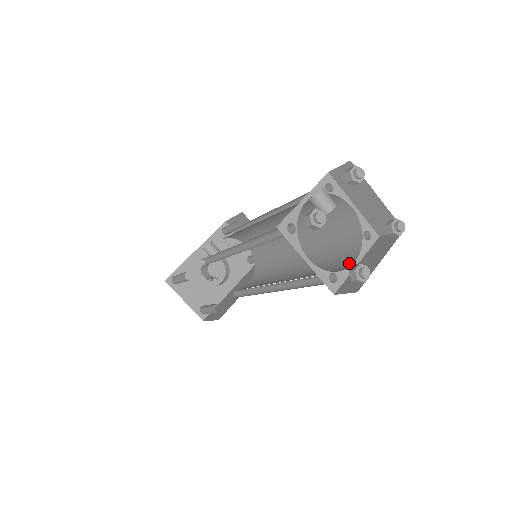
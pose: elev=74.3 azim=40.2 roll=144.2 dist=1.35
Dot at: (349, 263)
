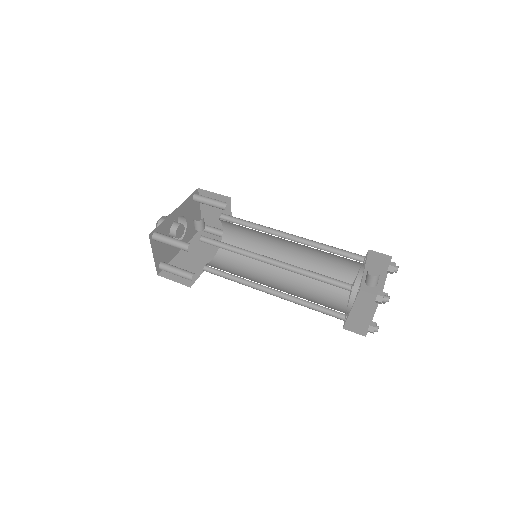
Dot at: occluded
